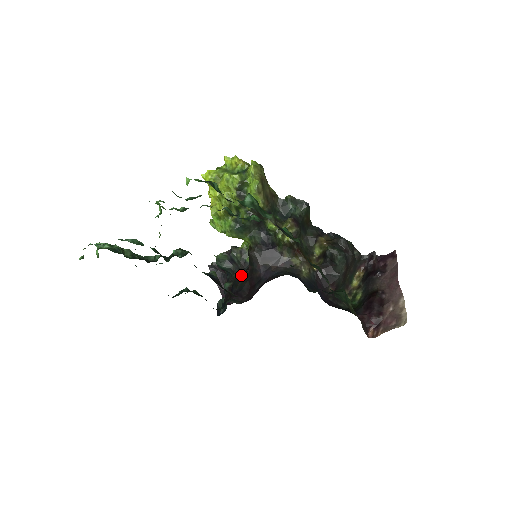
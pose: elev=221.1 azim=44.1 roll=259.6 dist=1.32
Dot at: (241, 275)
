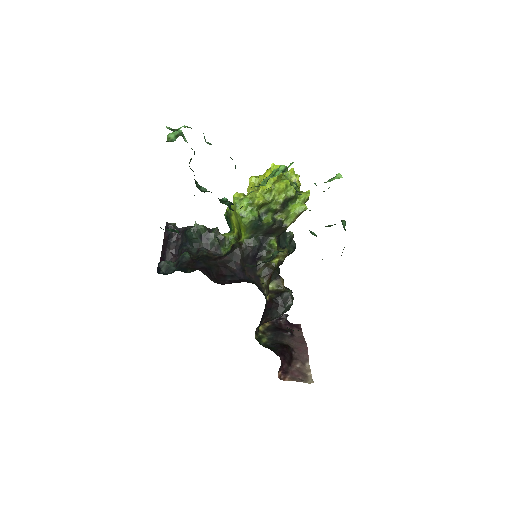
Dot at: (211, 257)
